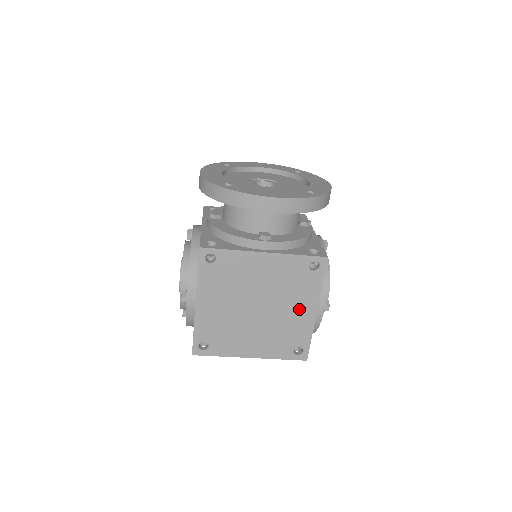
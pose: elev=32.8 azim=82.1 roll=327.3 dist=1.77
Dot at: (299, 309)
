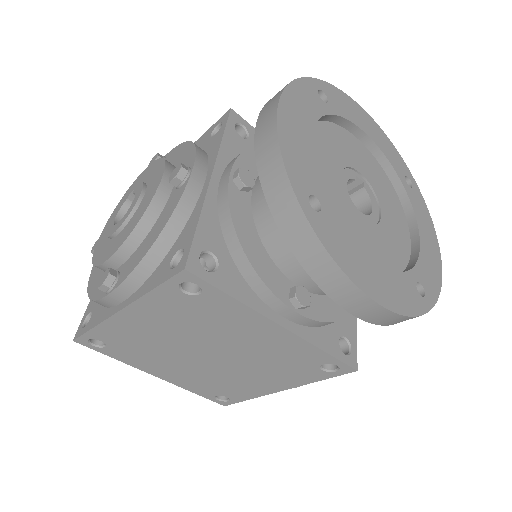
Dot at: (263, 380)
